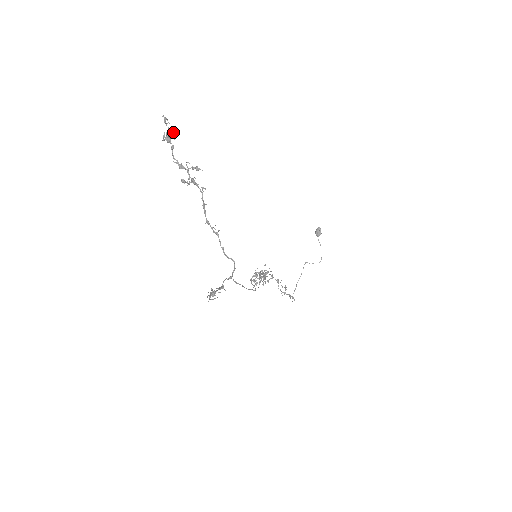
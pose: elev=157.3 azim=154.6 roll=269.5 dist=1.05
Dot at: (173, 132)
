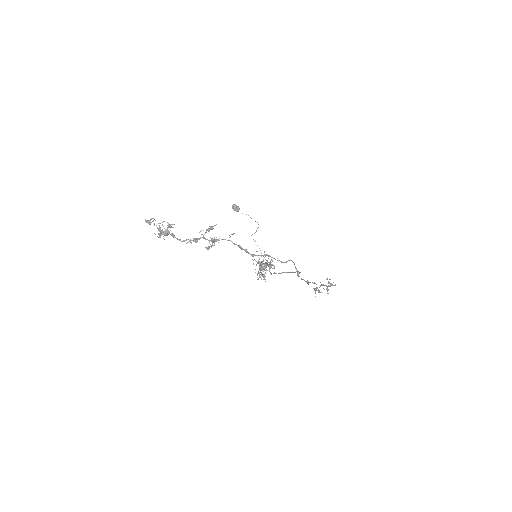
Dot at: occluded
